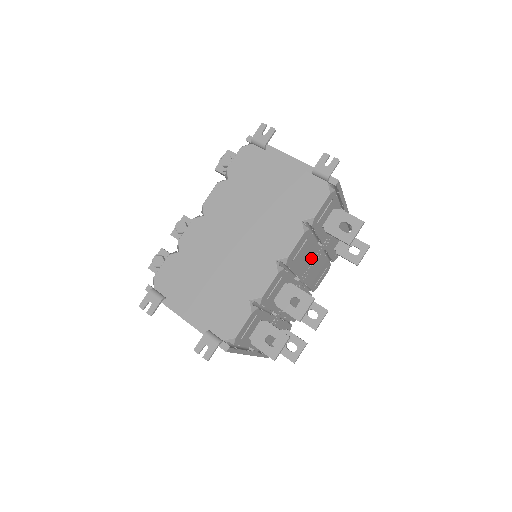
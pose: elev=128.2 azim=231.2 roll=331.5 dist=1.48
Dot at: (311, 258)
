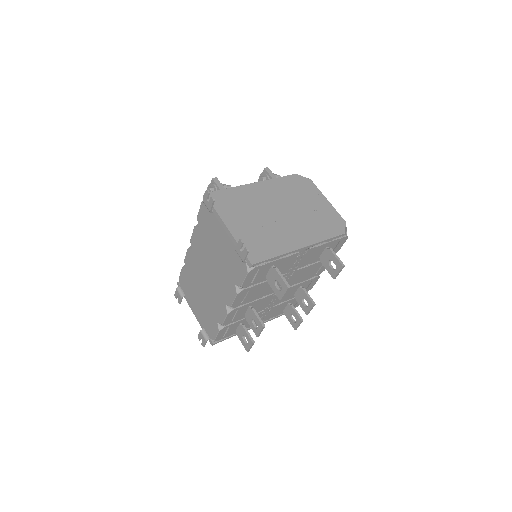
Dot at: (277, 283)
